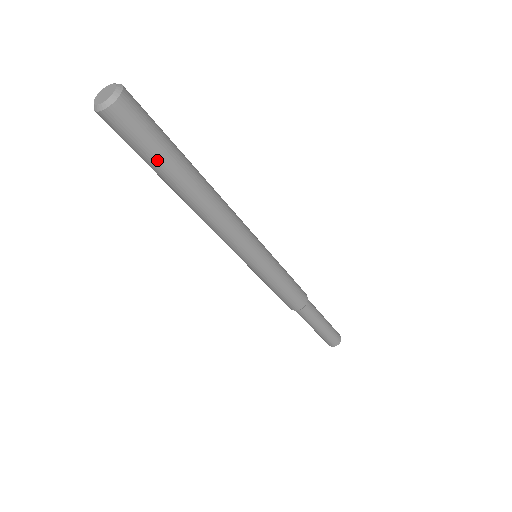
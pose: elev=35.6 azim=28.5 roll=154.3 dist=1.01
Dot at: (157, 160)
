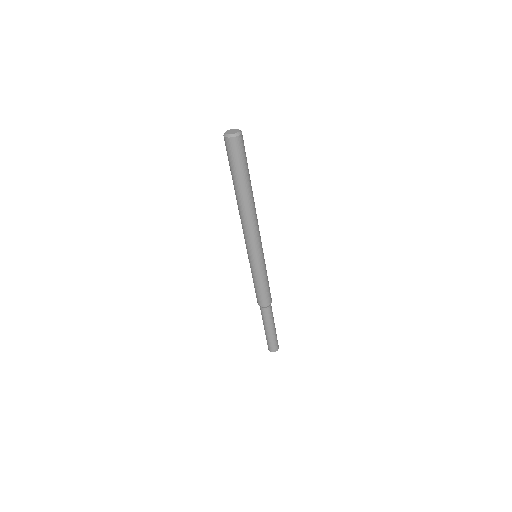
Dot at: (244, 171)
